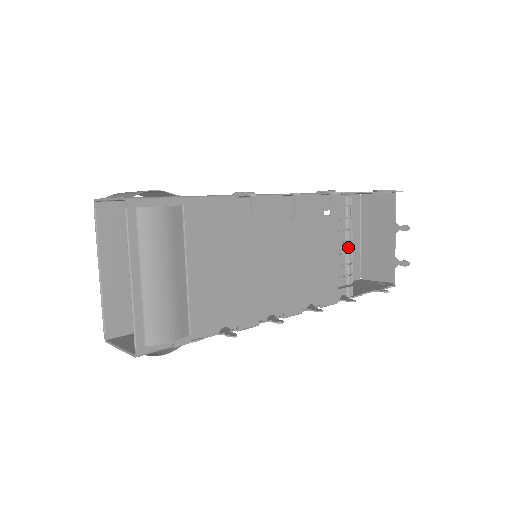
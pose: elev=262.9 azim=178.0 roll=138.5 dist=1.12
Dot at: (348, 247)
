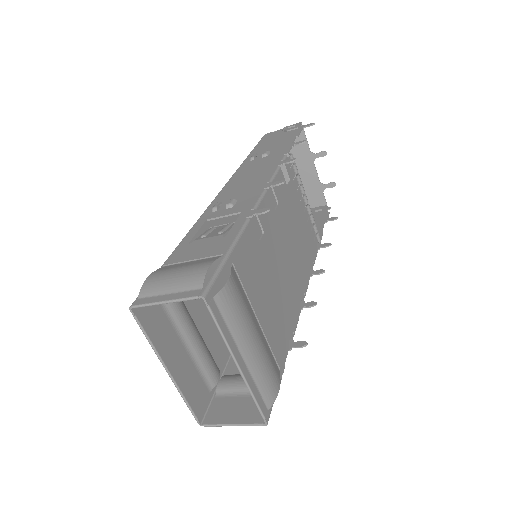
Dot at: (306, 200)
